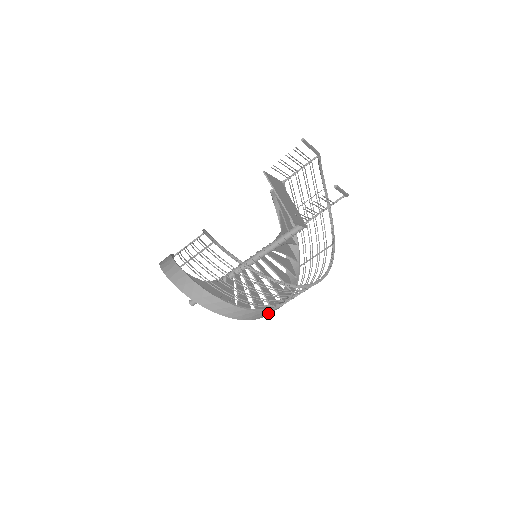
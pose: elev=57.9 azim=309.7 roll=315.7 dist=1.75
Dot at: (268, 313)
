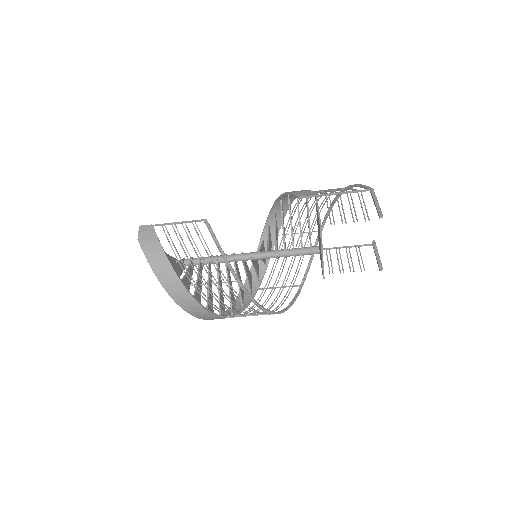
Dot at: (246, 297)
